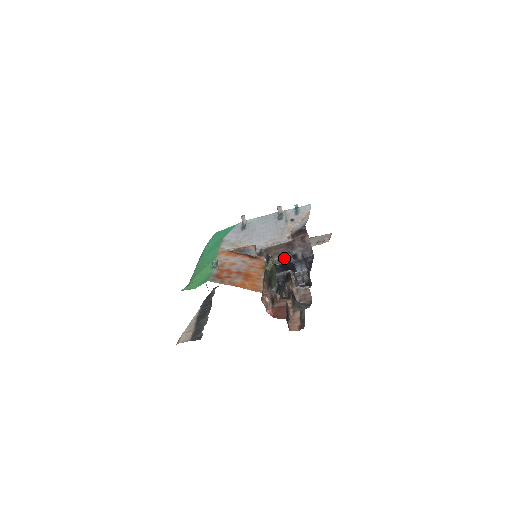
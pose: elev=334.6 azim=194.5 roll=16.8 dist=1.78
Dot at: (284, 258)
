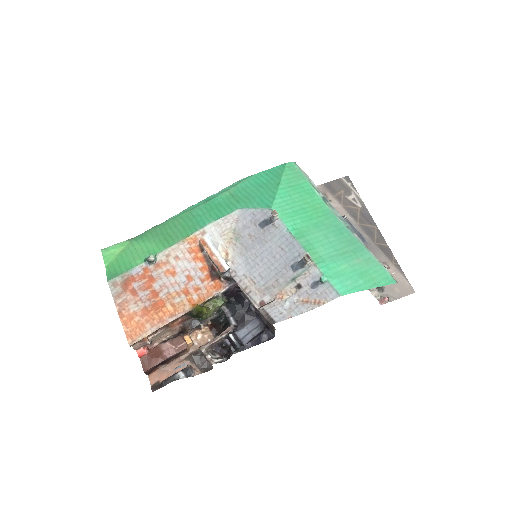
Dot at: occluded
